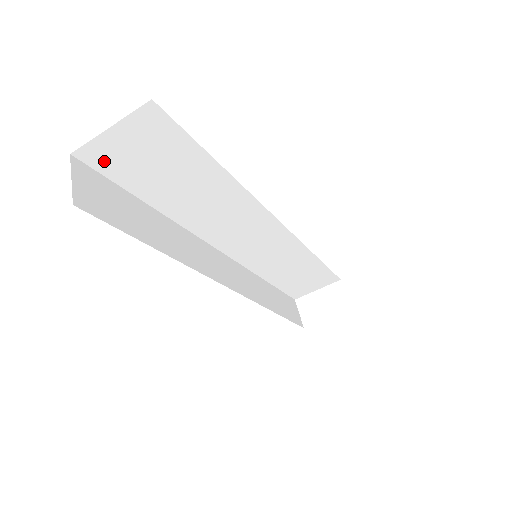
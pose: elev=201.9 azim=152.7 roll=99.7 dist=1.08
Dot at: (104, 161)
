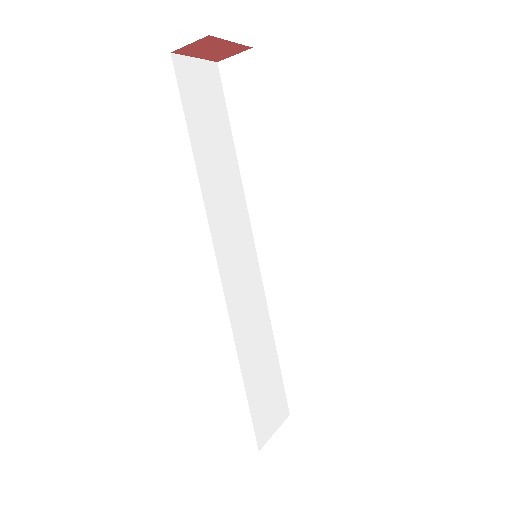
Dot at: (183, 77)
